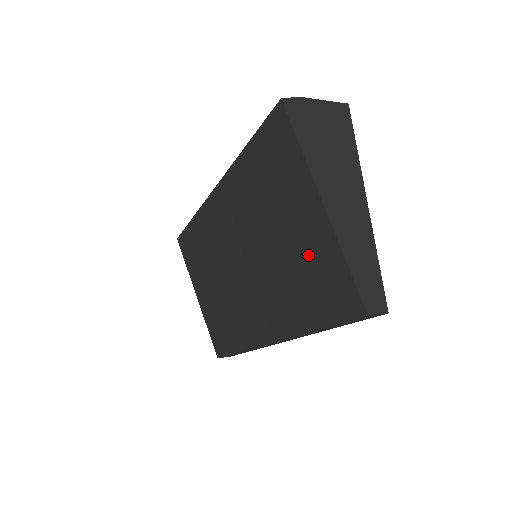
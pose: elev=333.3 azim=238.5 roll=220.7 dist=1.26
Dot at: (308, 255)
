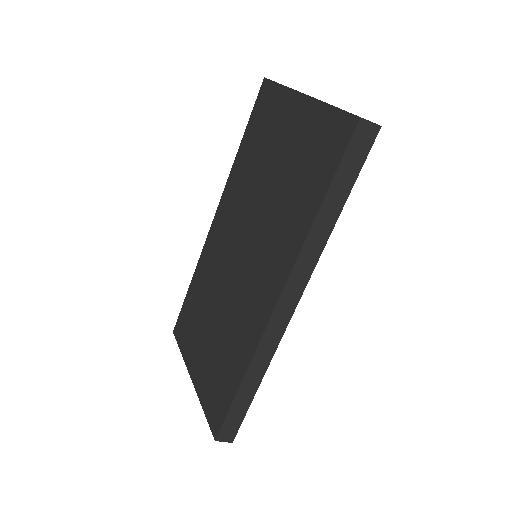
Dot at: (300, 148)
